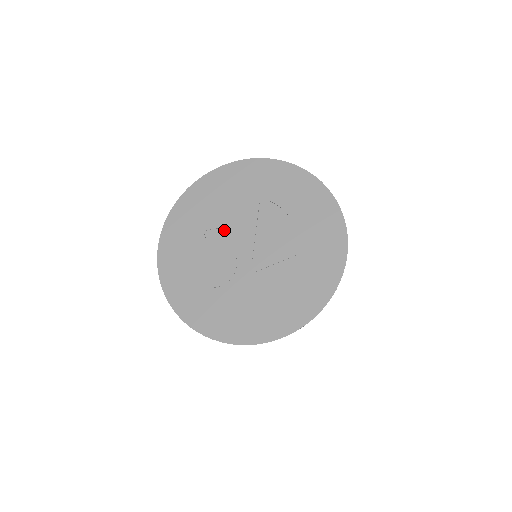
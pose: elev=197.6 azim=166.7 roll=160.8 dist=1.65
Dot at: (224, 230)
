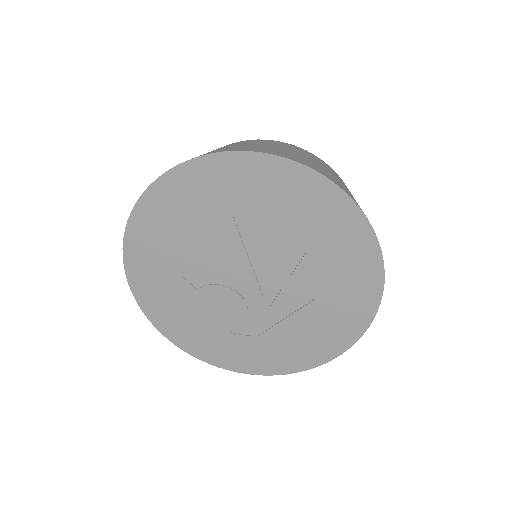
Dot at: (207, 269)
